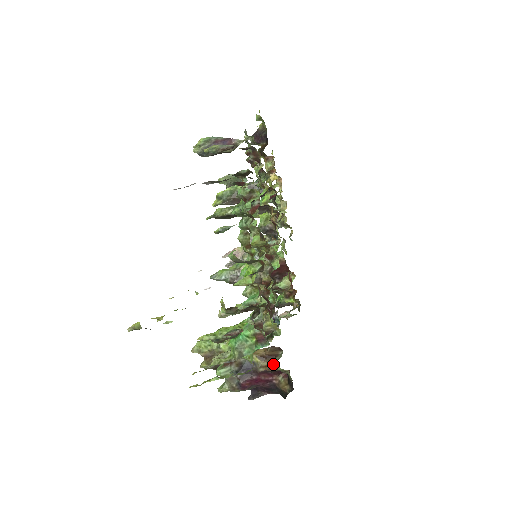
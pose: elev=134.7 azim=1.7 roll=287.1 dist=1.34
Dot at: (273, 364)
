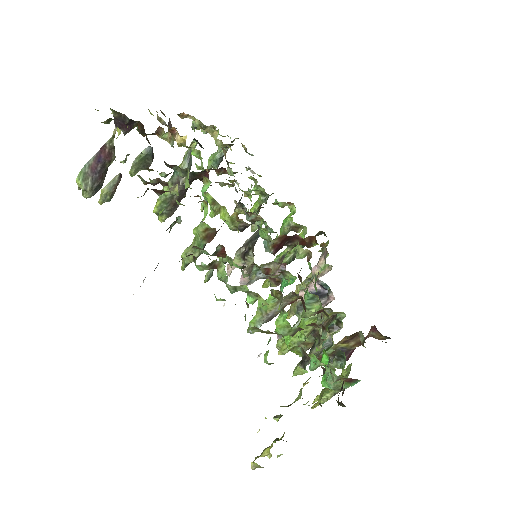
Dot at: (360, 341)
